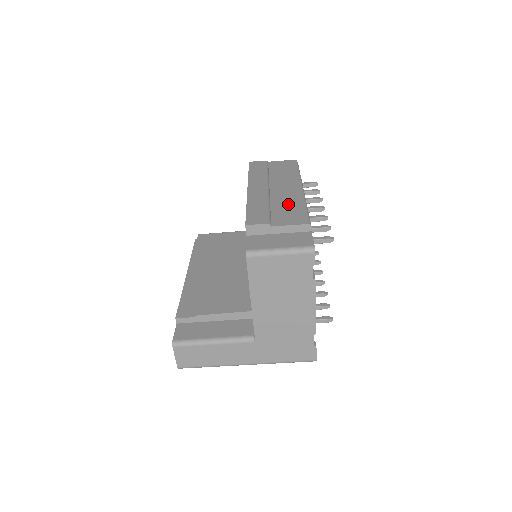
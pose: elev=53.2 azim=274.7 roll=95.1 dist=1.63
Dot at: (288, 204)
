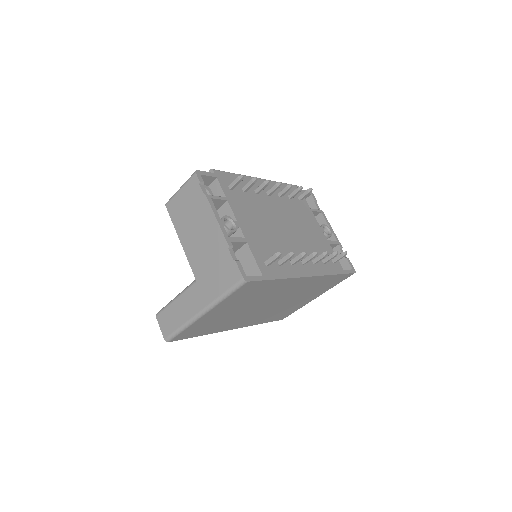
Dot at: occluded
